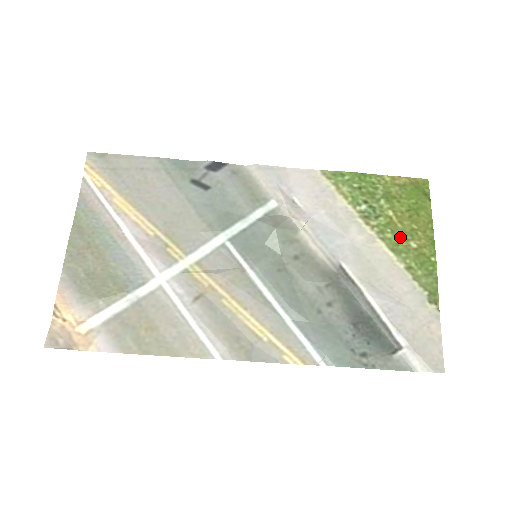
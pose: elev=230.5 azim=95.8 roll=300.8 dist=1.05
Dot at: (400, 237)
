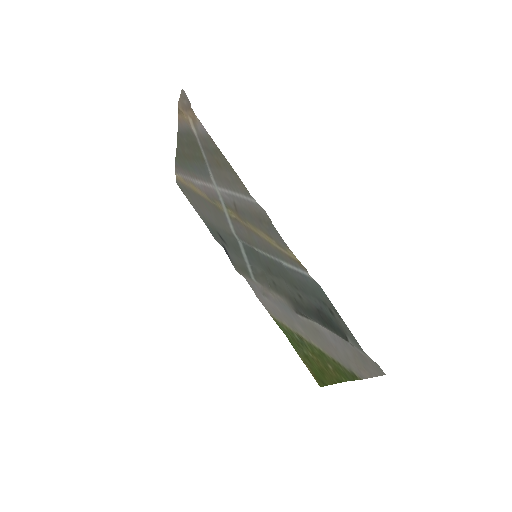
Dot at: (322, 358)
